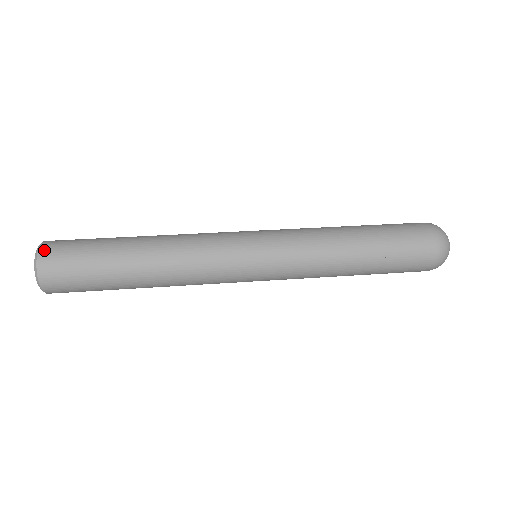
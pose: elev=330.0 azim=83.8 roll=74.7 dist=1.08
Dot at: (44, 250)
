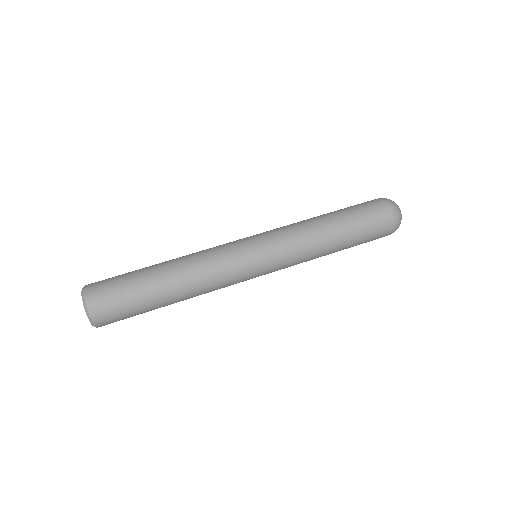
Dot at: (88, 285)
